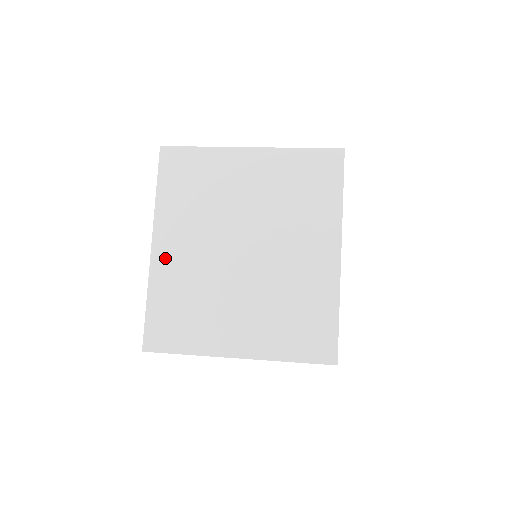
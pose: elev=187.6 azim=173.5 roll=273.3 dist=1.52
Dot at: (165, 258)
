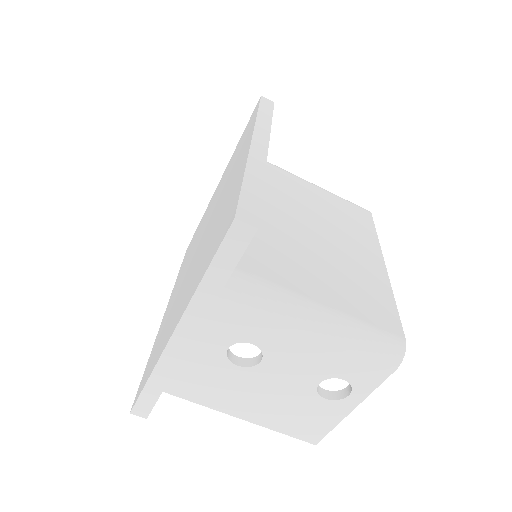
Dot at: (166, 313)
